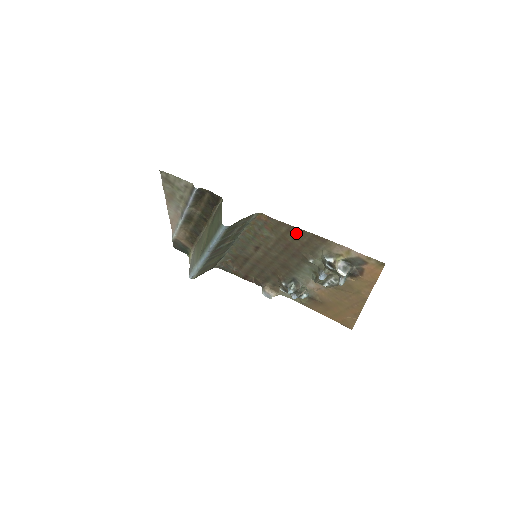
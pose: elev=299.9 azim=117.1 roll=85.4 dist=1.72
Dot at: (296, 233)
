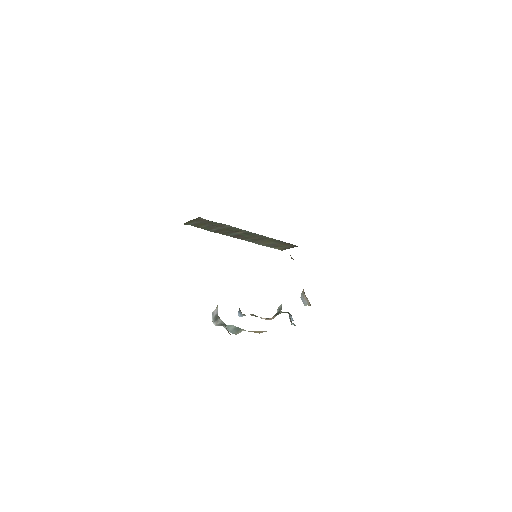
Dot at: occluded
